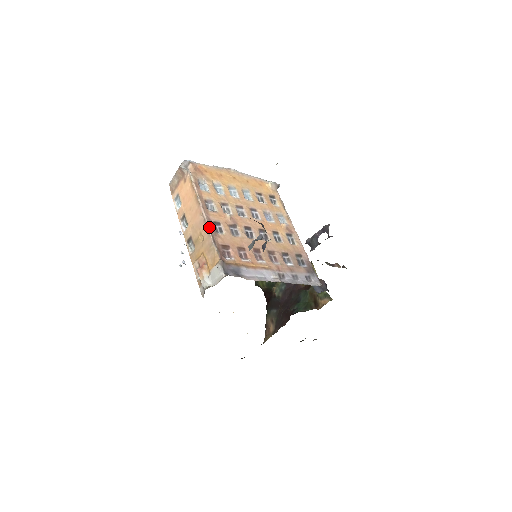
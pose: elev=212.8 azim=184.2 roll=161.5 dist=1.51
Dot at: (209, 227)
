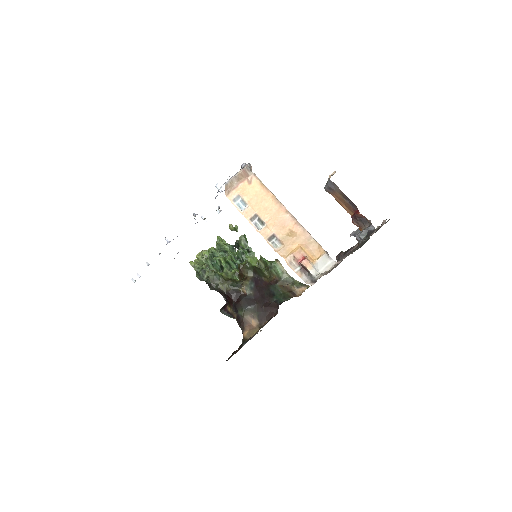
Dot at: occluded
